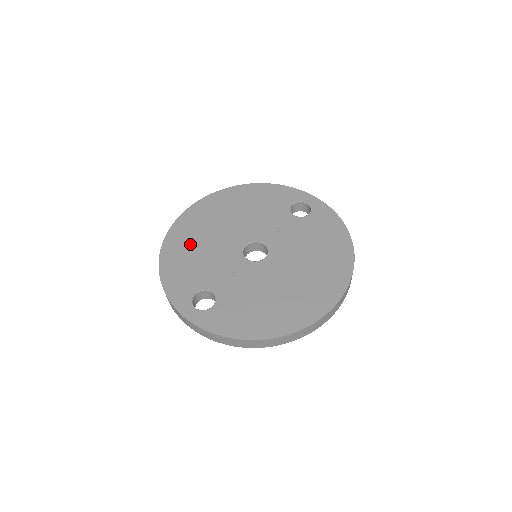
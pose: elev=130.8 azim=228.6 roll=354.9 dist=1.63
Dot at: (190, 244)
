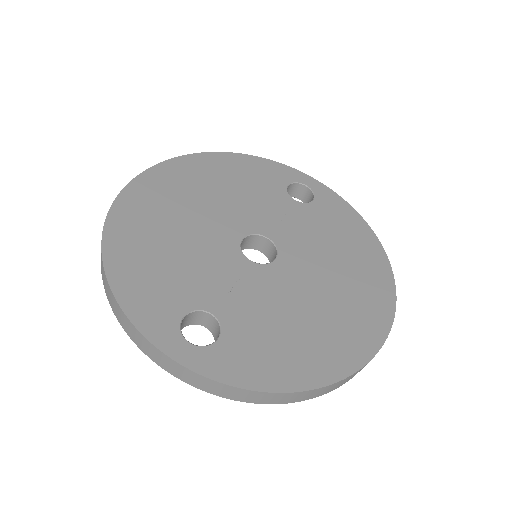
Dot at: (153, 234)
